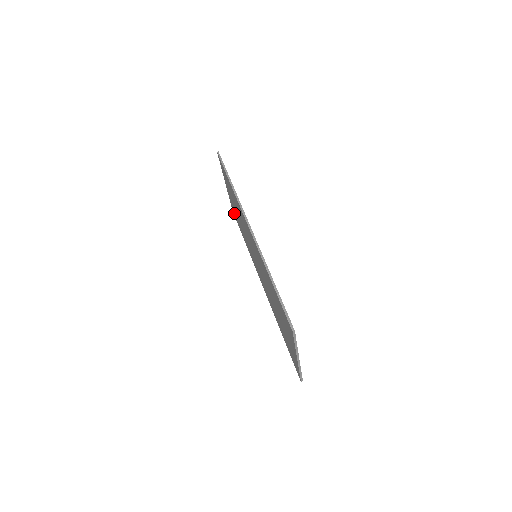
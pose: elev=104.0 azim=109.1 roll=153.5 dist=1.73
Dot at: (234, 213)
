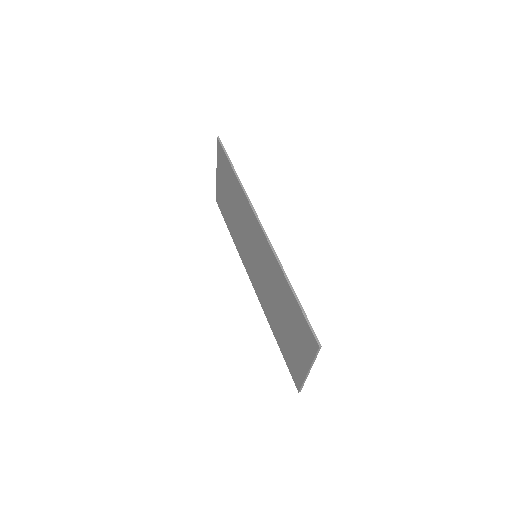
Dot at: (220, 204)
